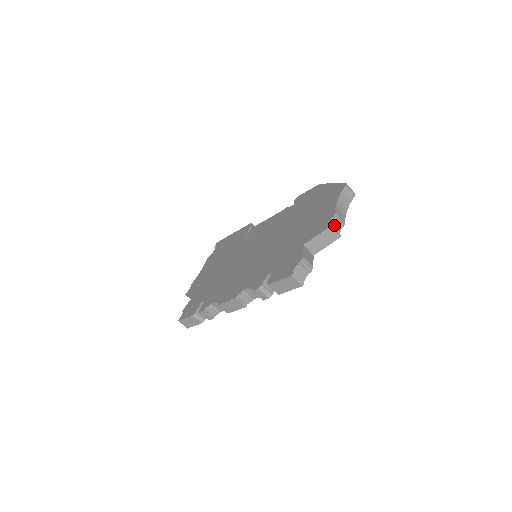
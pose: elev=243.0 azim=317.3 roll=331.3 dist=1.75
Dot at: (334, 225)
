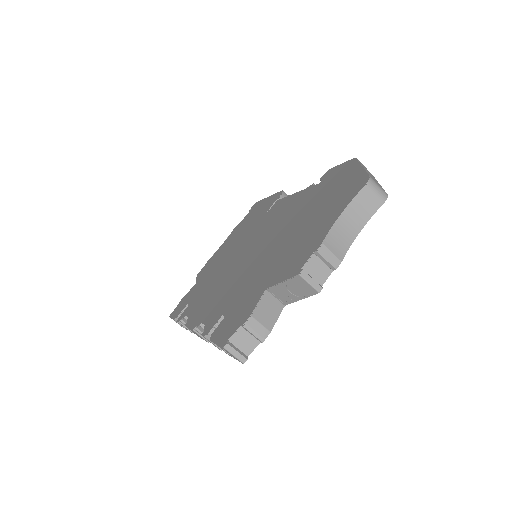
Dot at: (315, 267)
